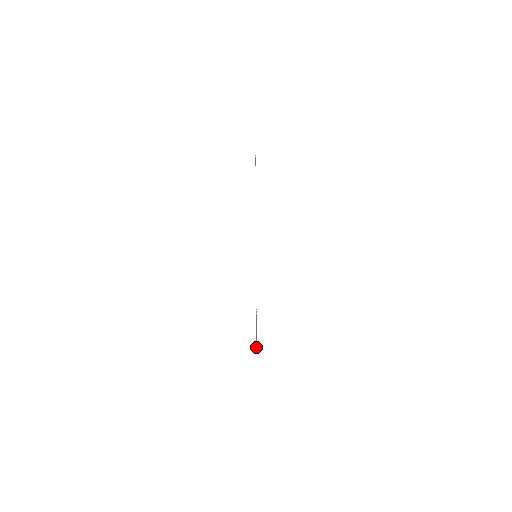
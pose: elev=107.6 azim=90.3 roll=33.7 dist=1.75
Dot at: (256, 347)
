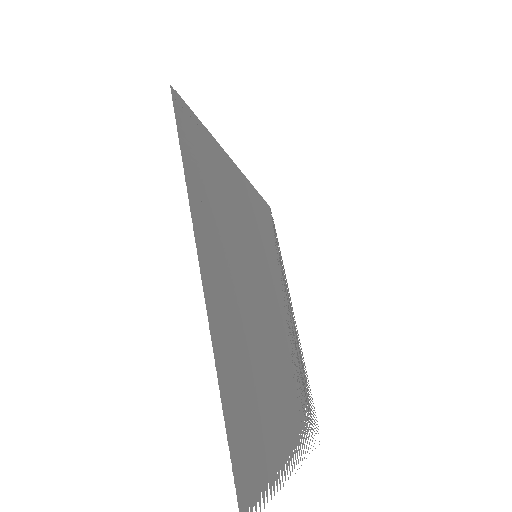
Dot at: (298, 342)
